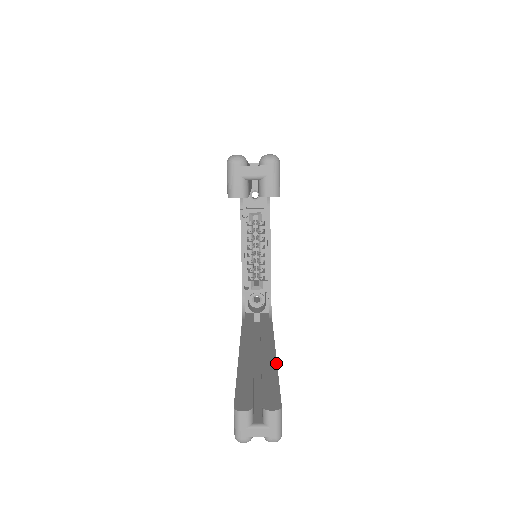
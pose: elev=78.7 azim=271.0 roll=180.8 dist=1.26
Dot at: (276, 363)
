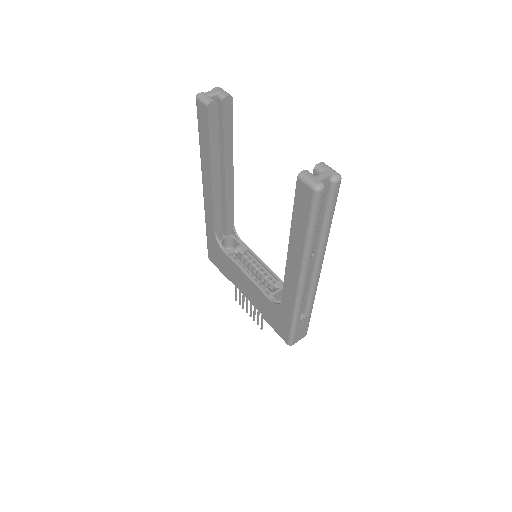
Dot at: occluded
